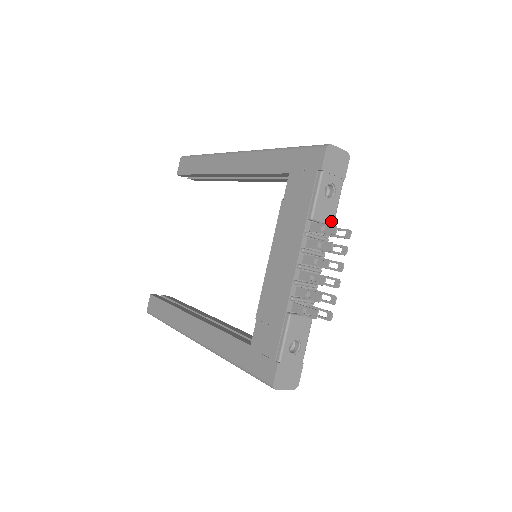
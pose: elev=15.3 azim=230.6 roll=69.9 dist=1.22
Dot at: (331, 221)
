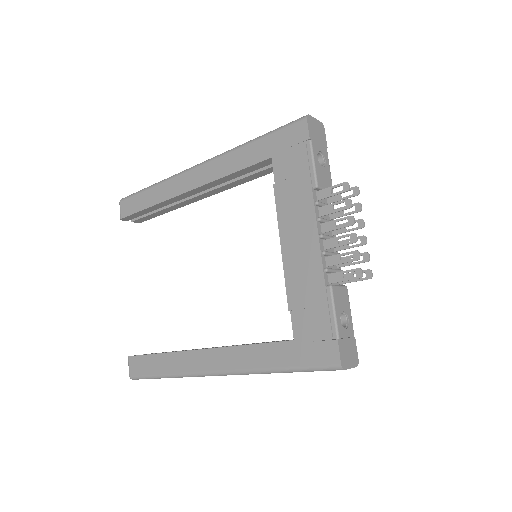
Dot at: occluded
